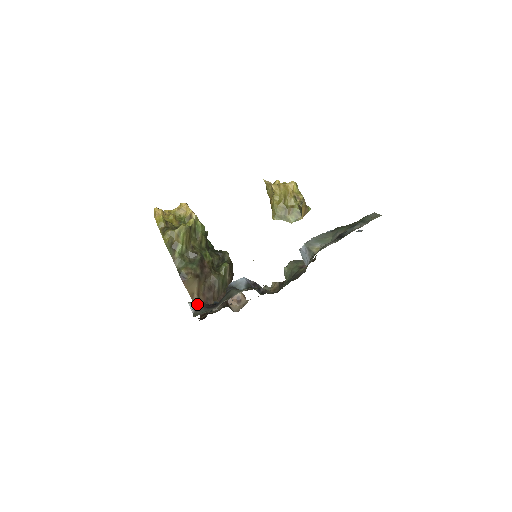
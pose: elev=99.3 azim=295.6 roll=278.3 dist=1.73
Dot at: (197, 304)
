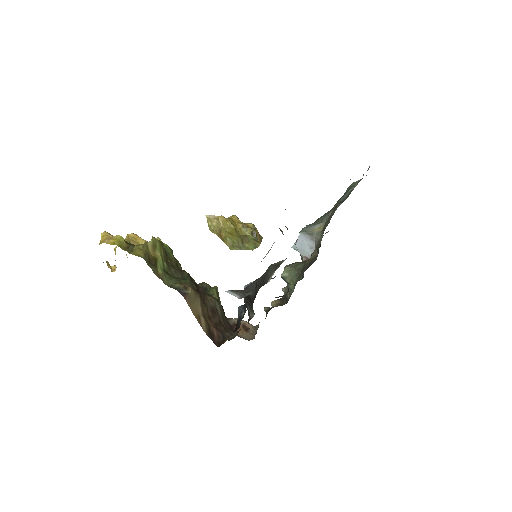
Dot at: (238, 290)
